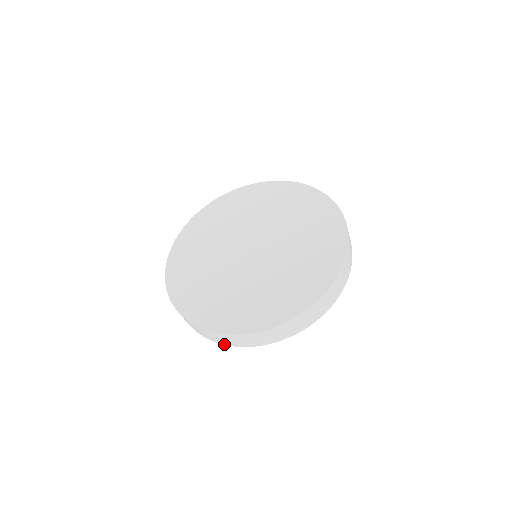
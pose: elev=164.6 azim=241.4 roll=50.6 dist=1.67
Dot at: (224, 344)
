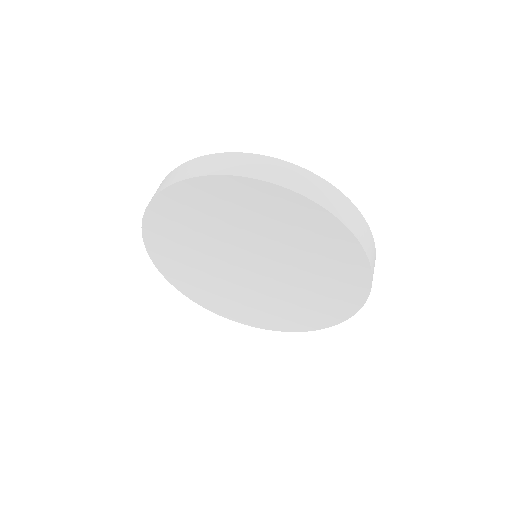
Dot at: occluded
